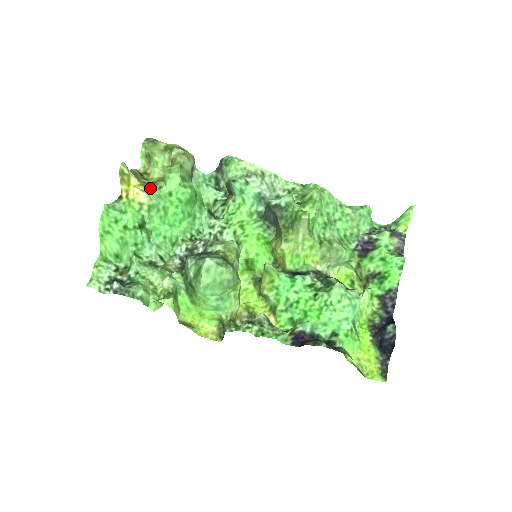
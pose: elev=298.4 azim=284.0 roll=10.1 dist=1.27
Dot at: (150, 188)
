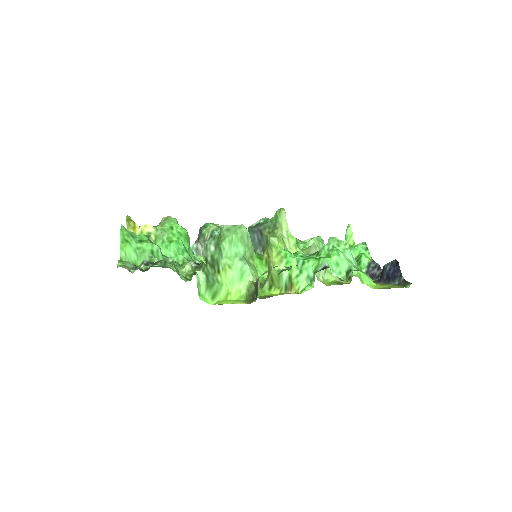
Dot at: occluded
